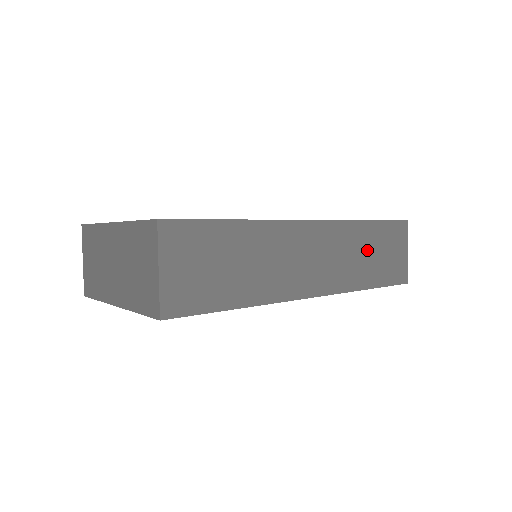
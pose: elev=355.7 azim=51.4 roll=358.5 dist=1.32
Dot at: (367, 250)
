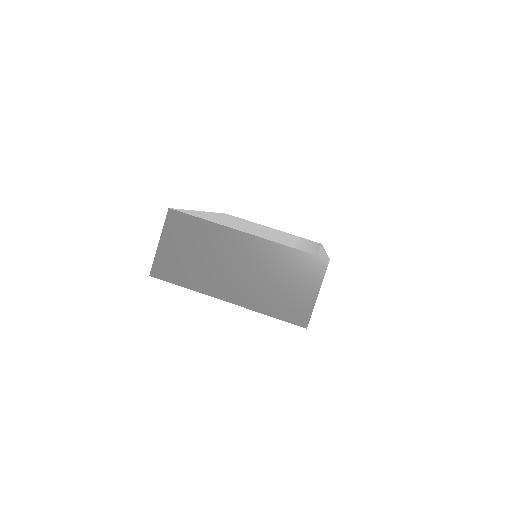
Dot at: occluded
